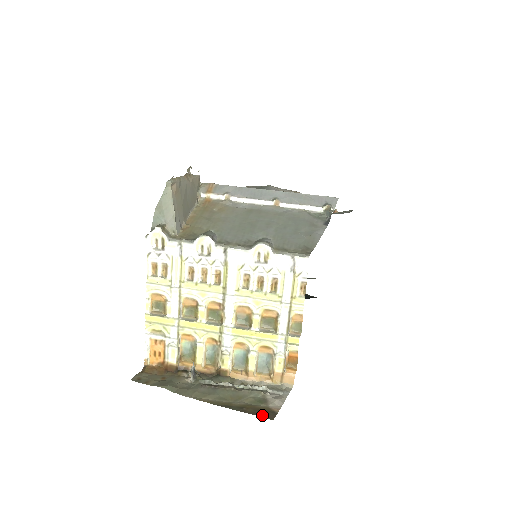
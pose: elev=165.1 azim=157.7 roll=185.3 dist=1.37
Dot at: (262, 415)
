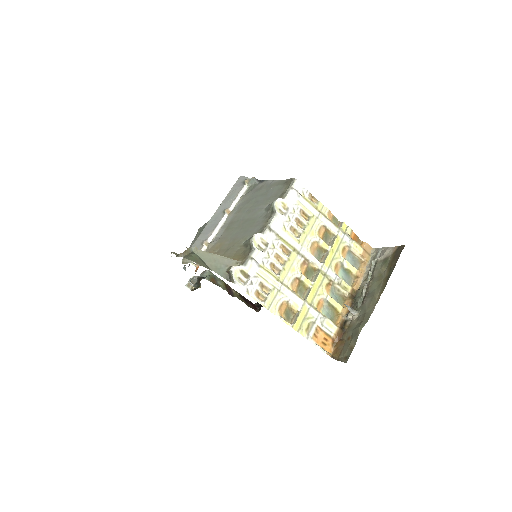
Dot at: (400, 253)
